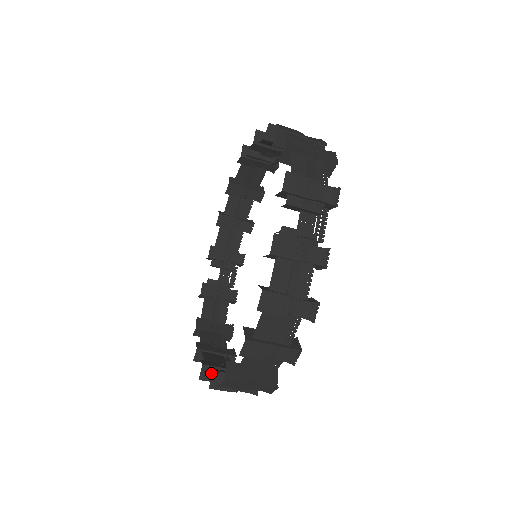
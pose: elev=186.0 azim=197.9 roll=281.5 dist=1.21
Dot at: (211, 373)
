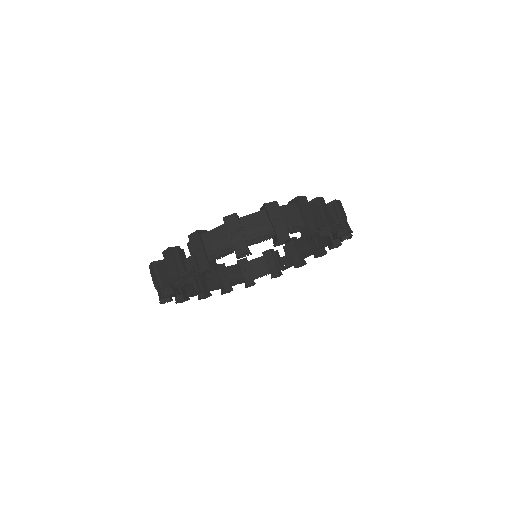
Dot at: (182, 251)
